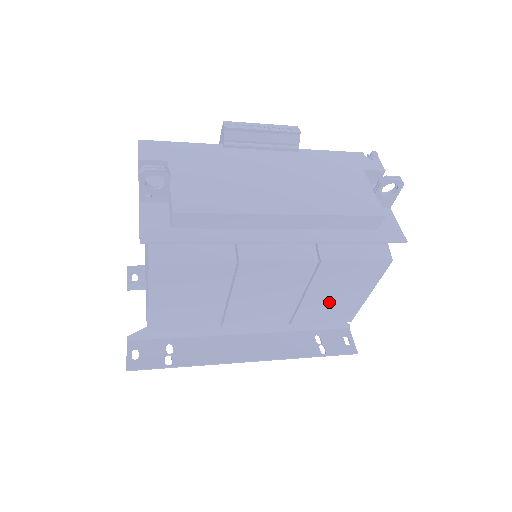
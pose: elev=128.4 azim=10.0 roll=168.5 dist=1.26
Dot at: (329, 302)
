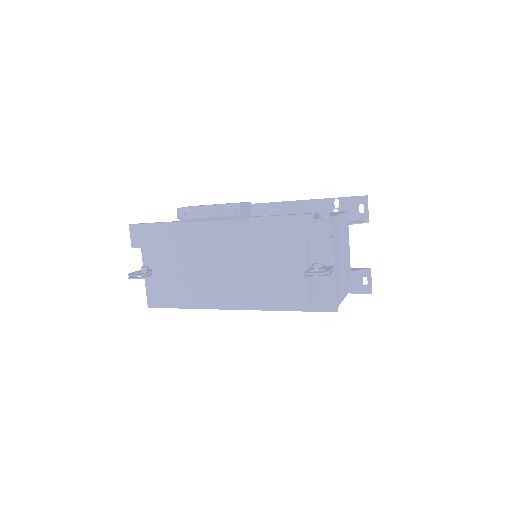
Dot at: occluded
